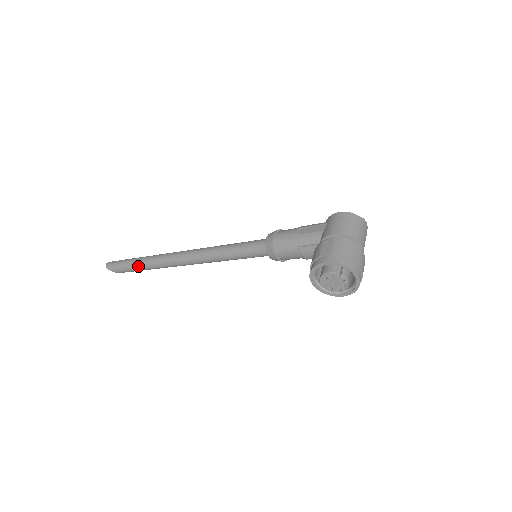
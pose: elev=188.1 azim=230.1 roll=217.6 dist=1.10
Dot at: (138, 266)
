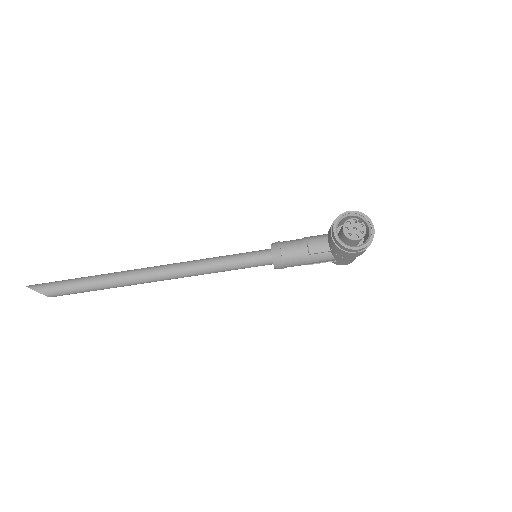
Dot at: (85, 279)
